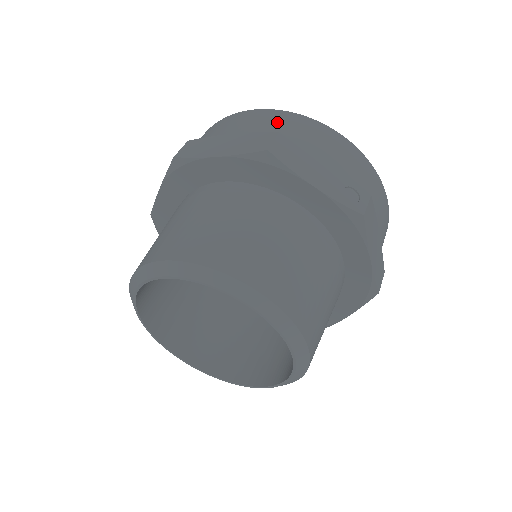
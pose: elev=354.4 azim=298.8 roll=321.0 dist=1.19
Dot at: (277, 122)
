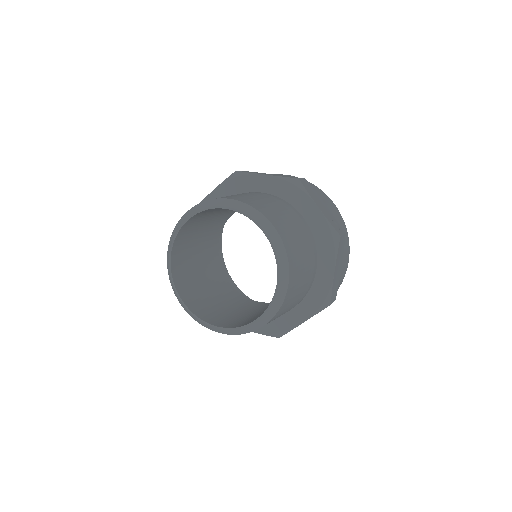
Dot at: occluded
